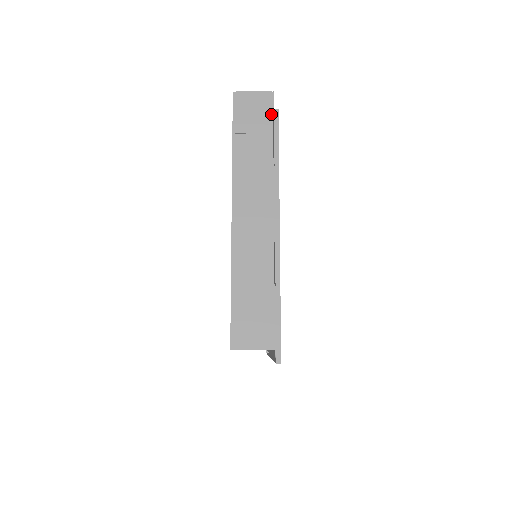
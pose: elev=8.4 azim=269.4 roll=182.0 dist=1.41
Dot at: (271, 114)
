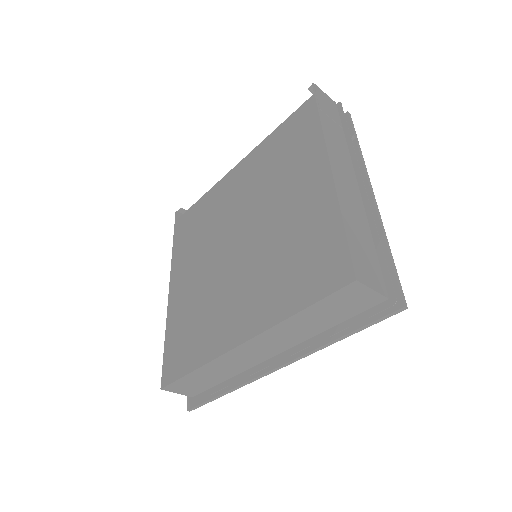
Dot at: (339, 116)
